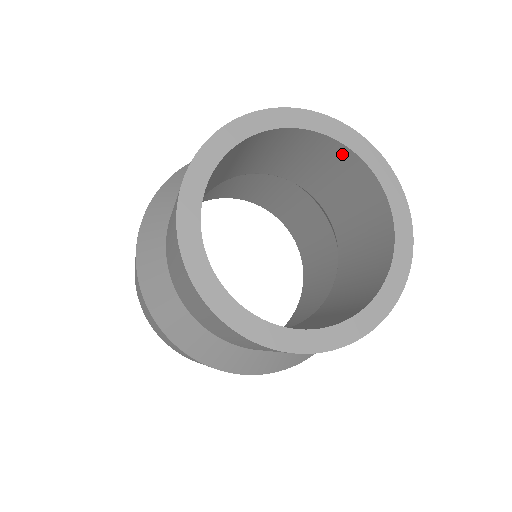
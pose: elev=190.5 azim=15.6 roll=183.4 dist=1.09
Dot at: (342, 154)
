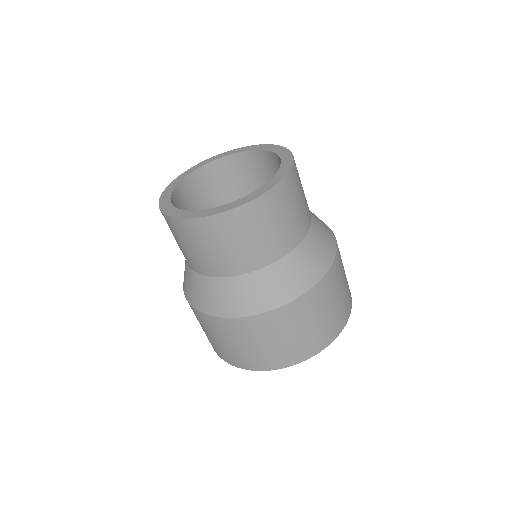
Dot at: (219, 167)
